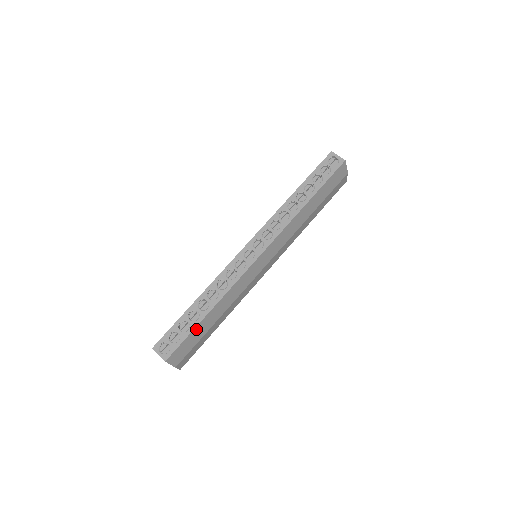
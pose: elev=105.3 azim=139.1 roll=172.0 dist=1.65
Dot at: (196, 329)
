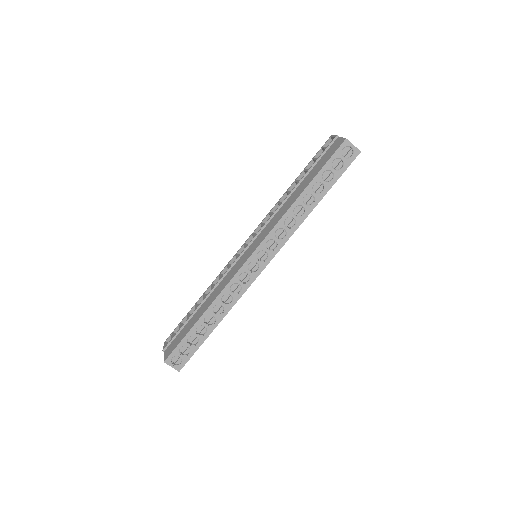
Dot at: occluded
